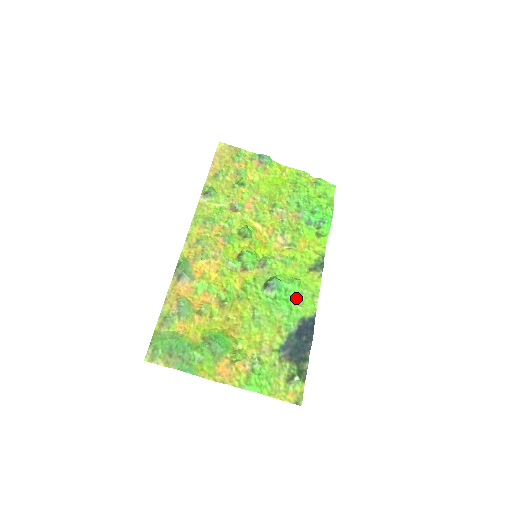
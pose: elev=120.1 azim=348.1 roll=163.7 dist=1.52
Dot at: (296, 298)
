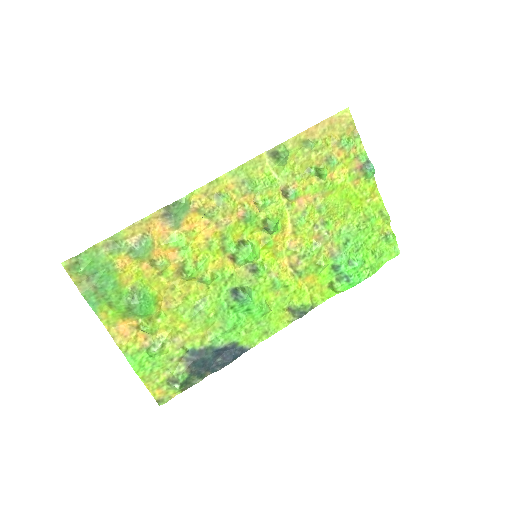
Dot at: (249, 322)
